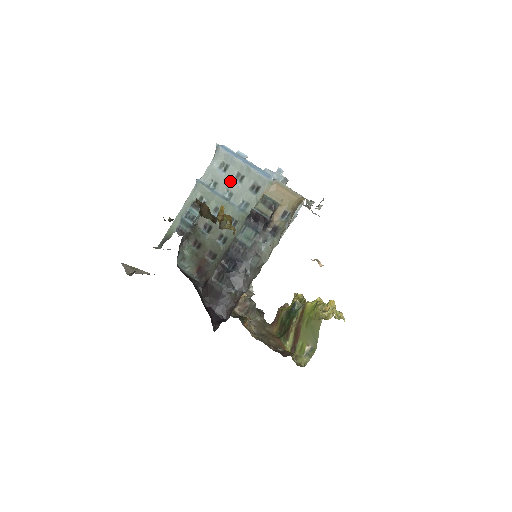
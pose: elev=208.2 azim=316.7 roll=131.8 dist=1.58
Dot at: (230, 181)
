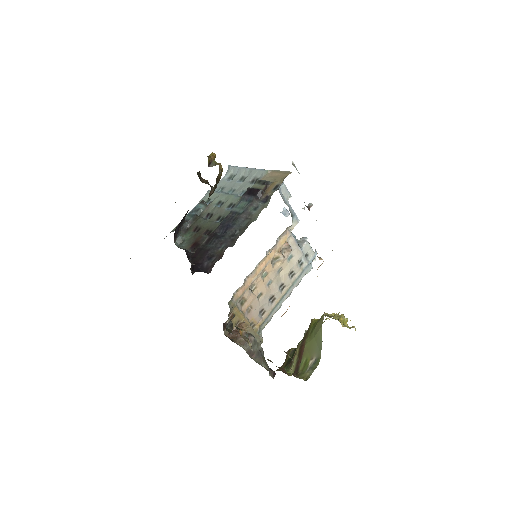
Dot at: (235, 183)
